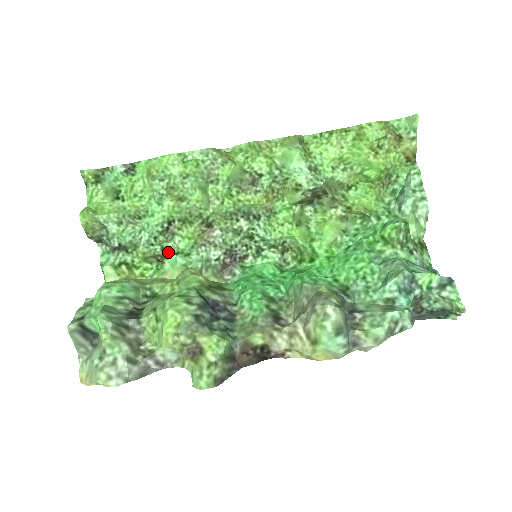
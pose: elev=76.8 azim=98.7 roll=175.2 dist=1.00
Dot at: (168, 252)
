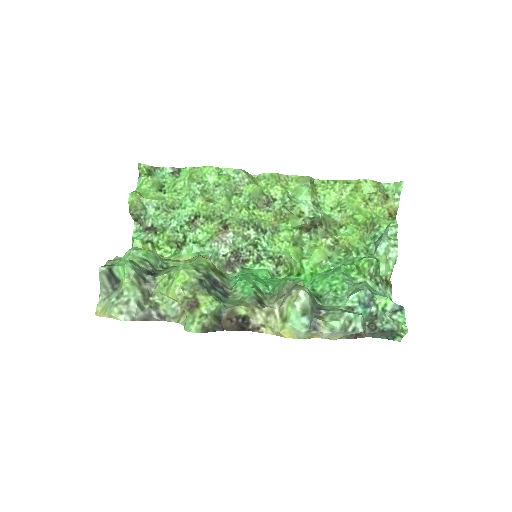
Dot at: (188, 240)
